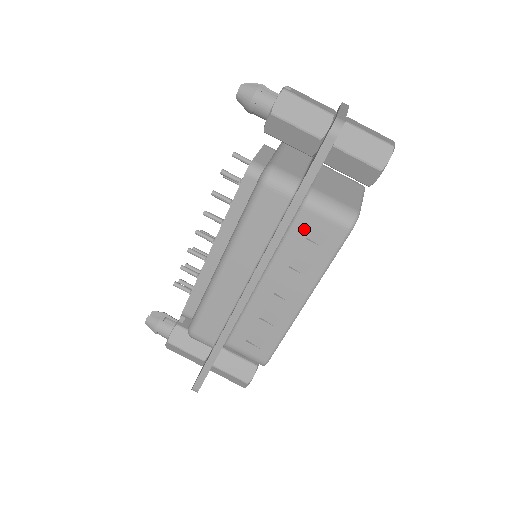
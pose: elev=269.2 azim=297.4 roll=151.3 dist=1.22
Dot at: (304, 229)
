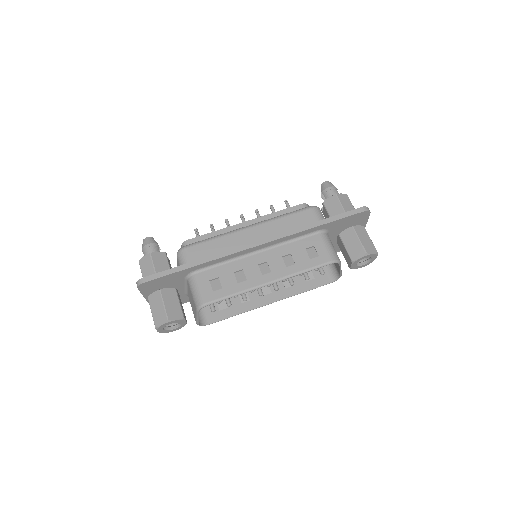
Dot at: (309, 244)
